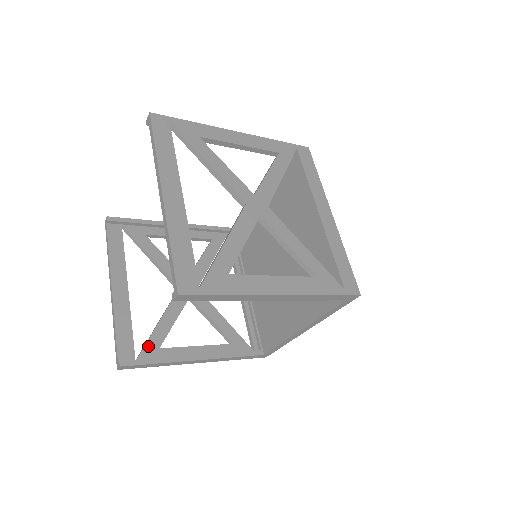
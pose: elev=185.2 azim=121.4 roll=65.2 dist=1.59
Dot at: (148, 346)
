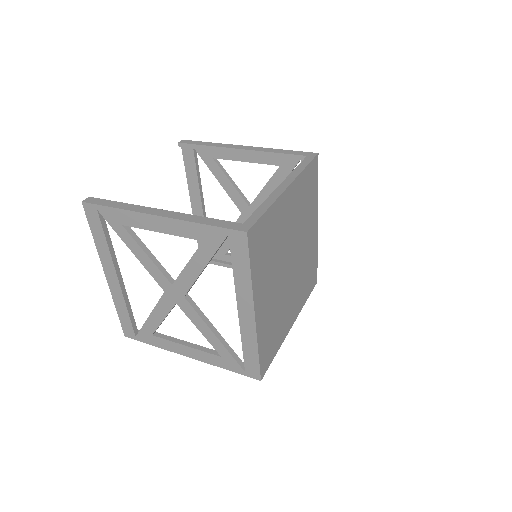
Dot at: (218, 251)
